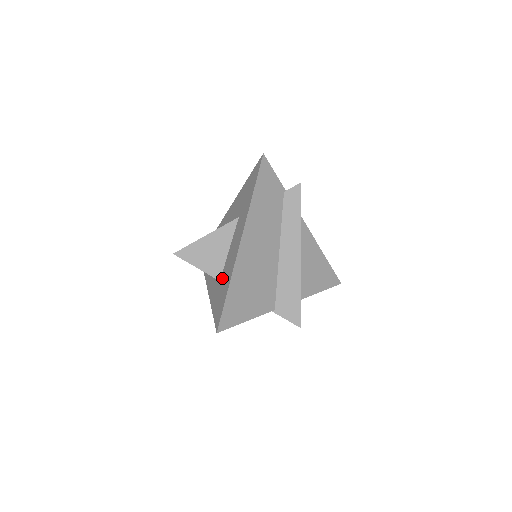
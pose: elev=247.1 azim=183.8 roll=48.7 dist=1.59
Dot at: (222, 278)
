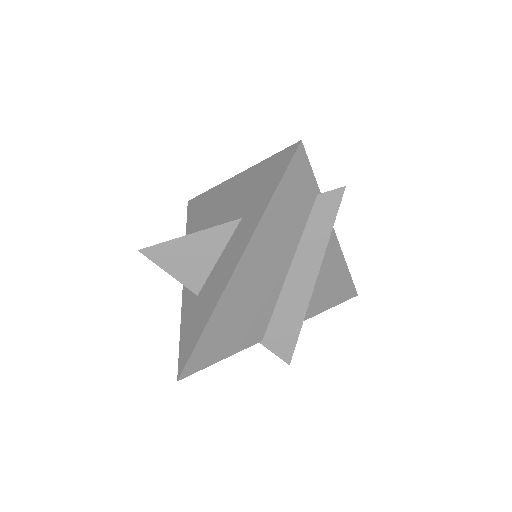
Dot at: (201, 297)
